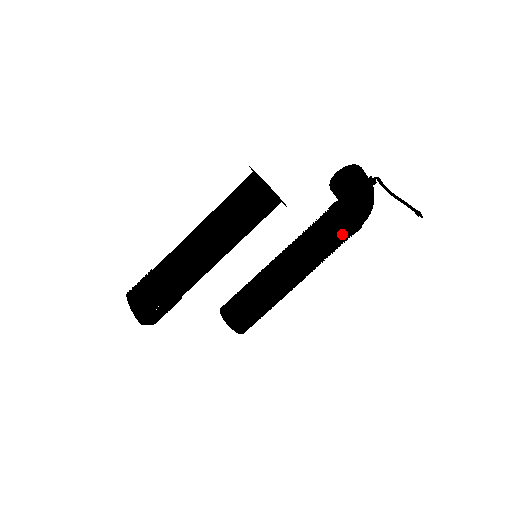
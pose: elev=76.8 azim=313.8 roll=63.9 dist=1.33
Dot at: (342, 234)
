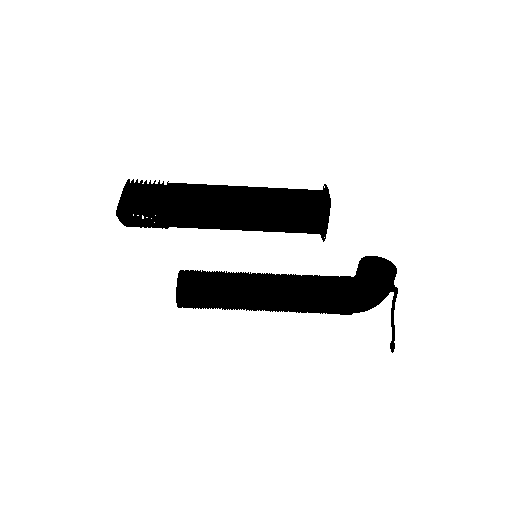
Dot at: (335, 305)
